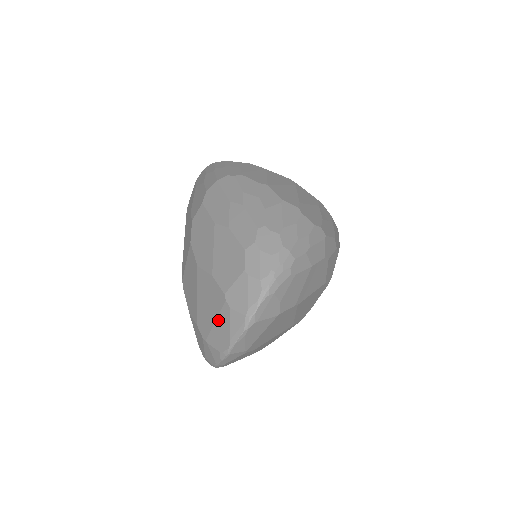
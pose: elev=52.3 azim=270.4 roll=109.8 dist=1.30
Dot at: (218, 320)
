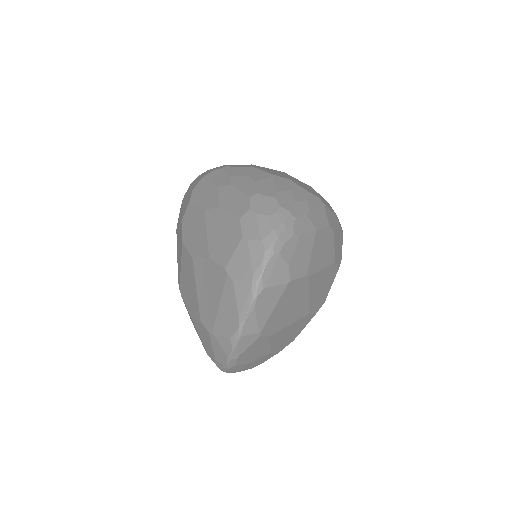
Dot at: (222, 301)
